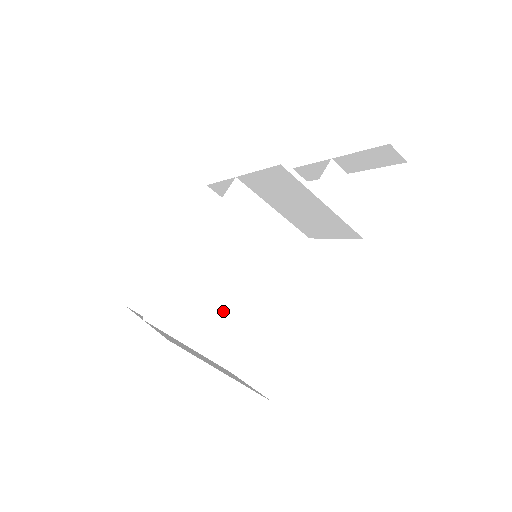
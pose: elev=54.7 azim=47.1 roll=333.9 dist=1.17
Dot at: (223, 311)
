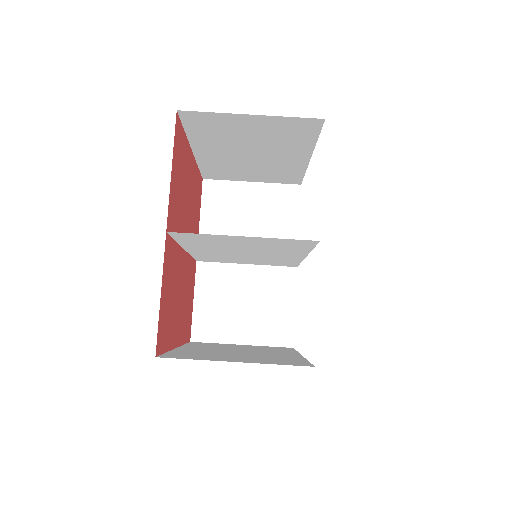
Dot at: (259, 248)
